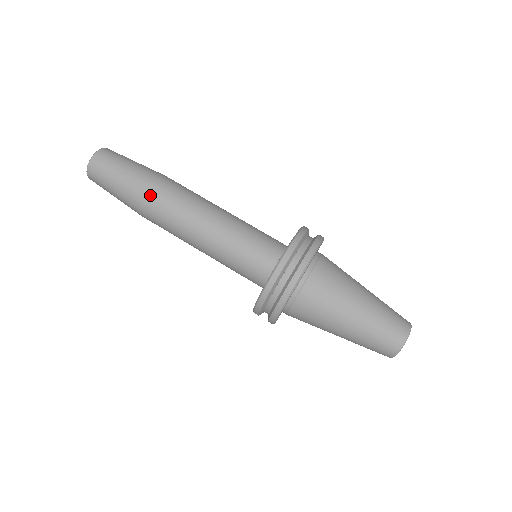
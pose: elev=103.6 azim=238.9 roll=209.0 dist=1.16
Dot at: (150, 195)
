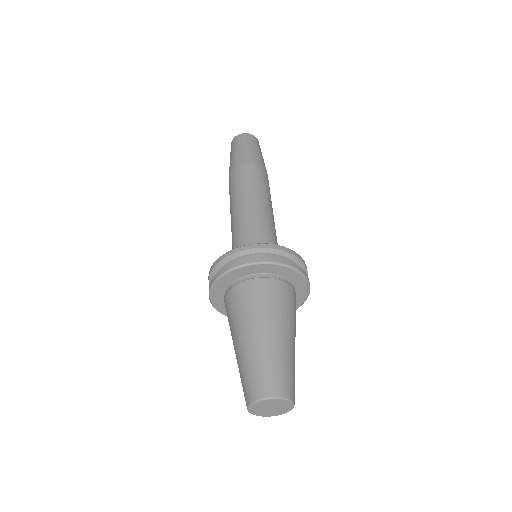
Dot at: (259, 168)
